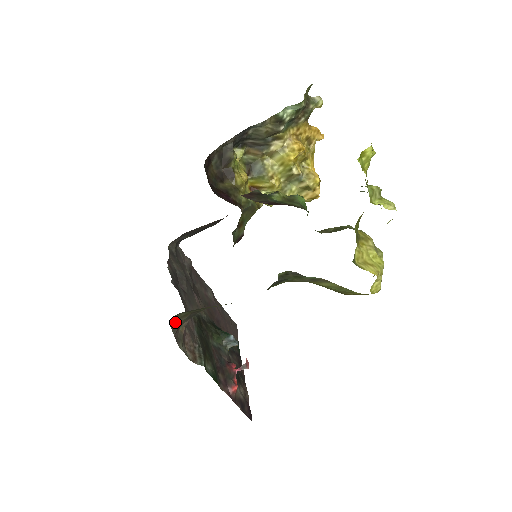
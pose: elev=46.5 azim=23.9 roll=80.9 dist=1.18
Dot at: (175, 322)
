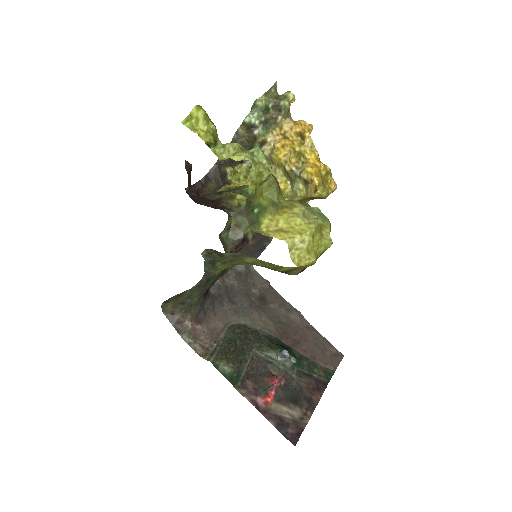
Dot at: (171, 313)
